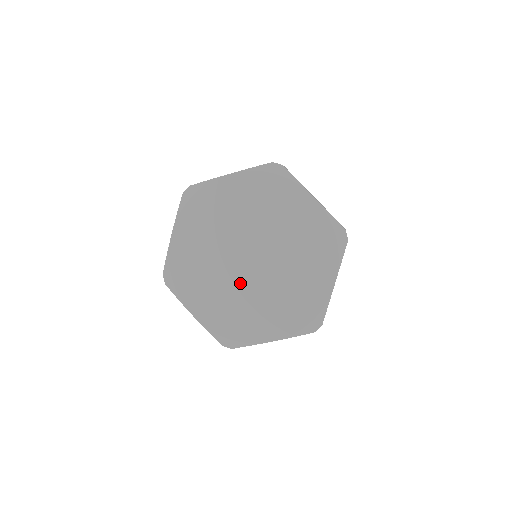
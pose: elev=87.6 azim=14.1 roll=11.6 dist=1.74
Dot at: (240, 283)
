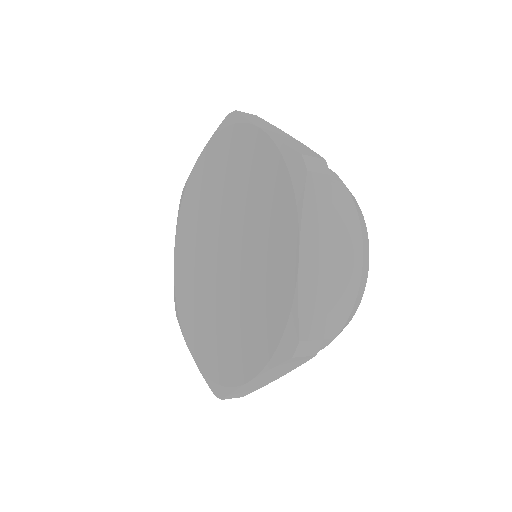
Dot at: (204, 268)
